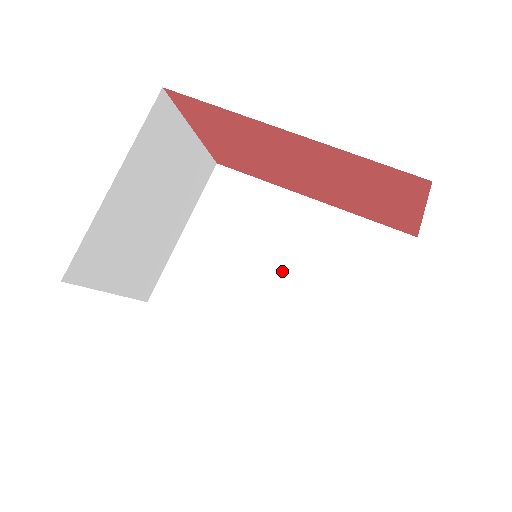
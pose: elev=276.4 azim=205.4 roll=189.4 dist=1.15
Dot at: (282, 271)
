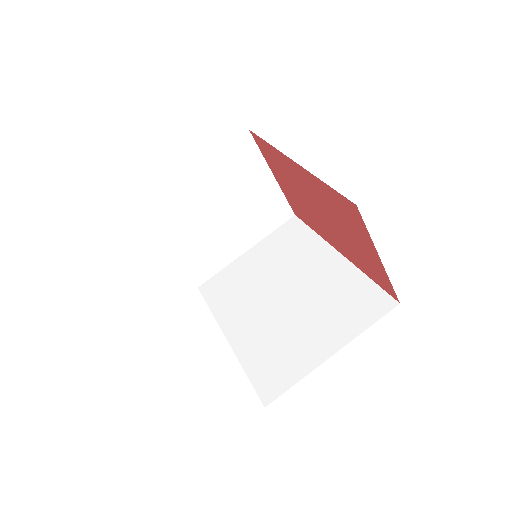
Dot at: (288, 295)
